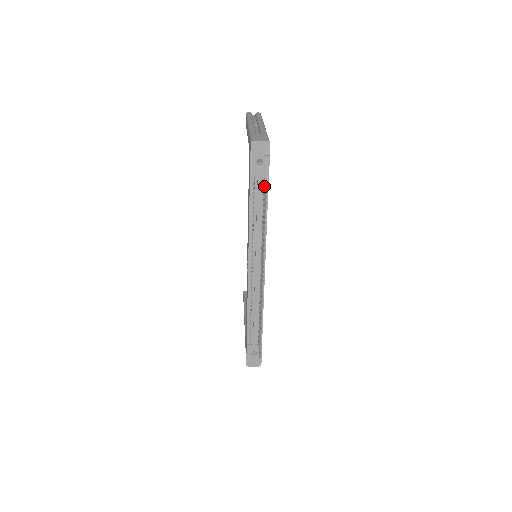
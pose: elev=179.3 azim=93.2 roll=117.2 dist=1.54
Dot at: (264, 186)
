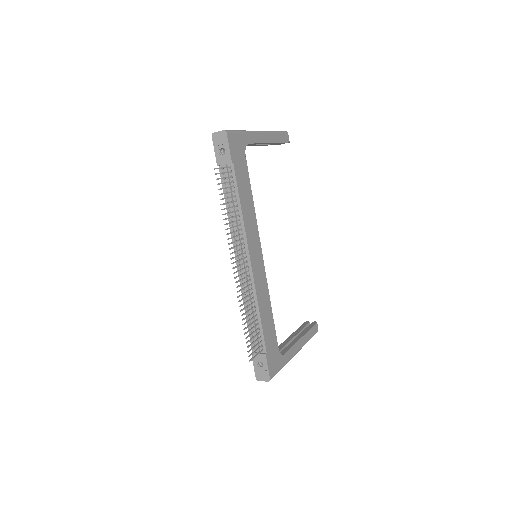
Dot at: (225, 172)
